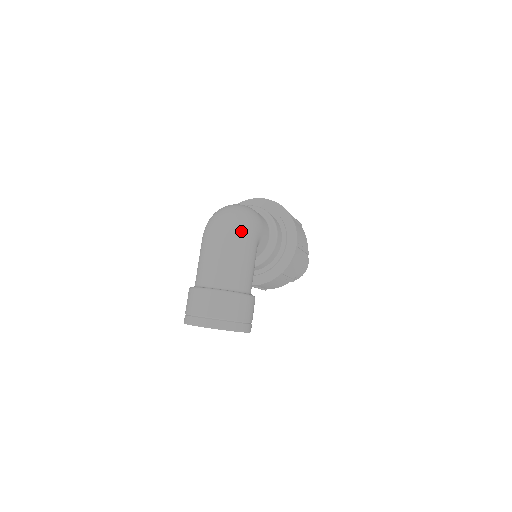
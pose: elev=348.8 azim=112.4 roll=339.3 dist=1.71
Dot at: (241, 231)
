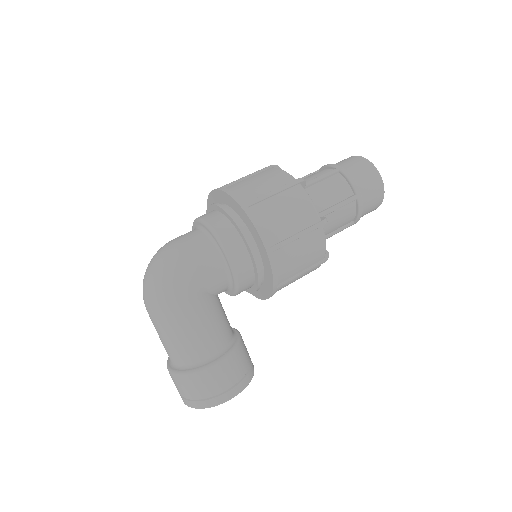
Dot at: (160, 302)
